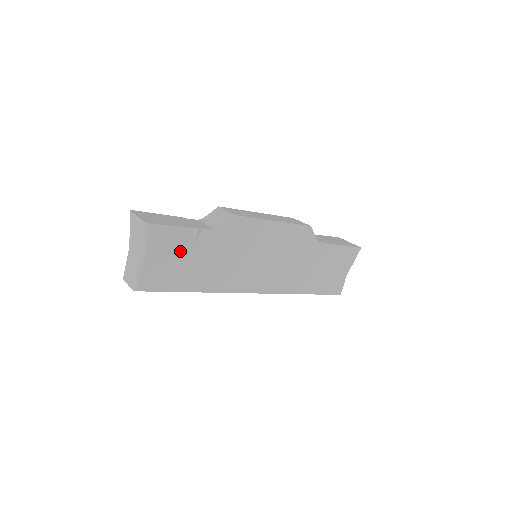
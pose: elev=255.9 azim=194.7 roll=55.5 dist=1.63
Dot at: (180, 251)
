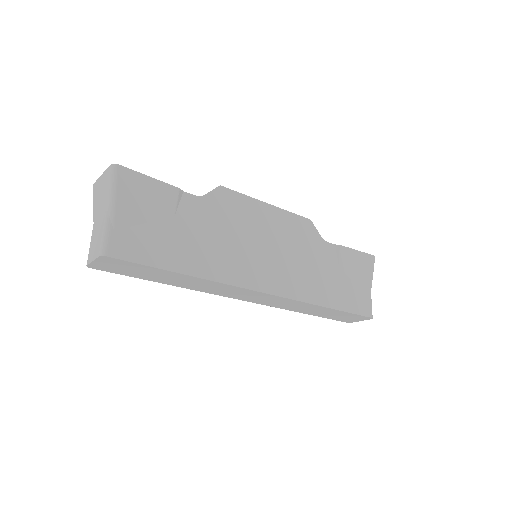
Dot at: (160, 213)
